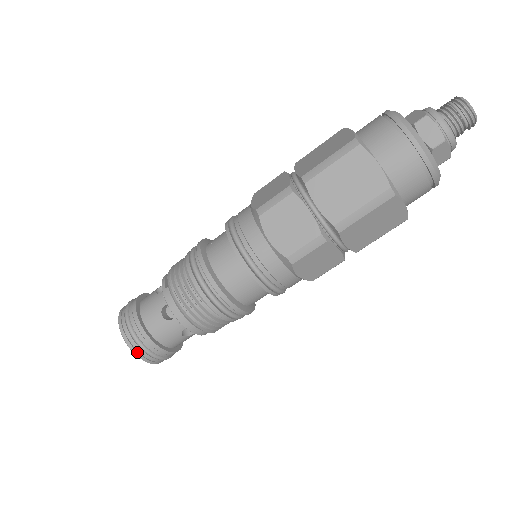
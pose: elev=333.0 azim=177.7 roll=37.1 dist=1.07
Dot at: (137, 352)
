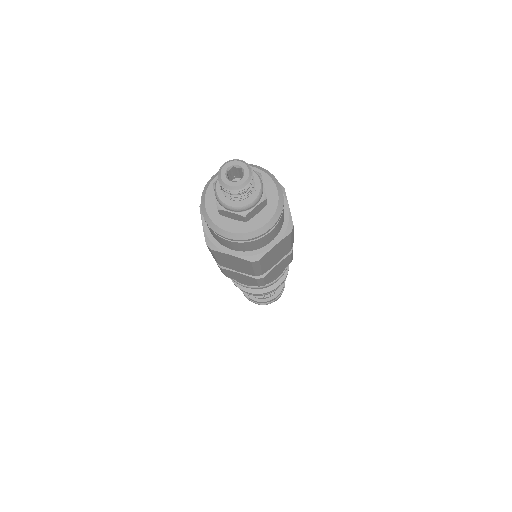
Dot at: occluded
